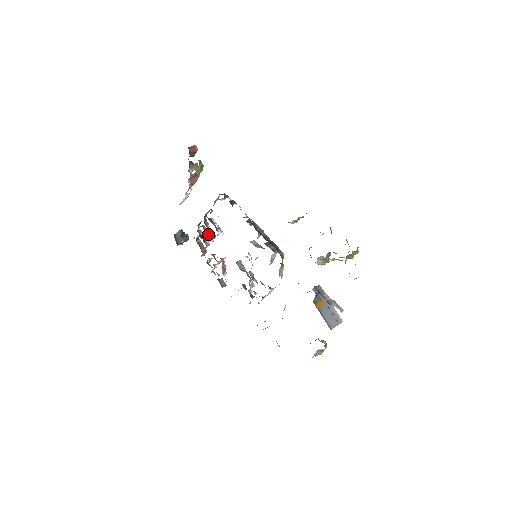
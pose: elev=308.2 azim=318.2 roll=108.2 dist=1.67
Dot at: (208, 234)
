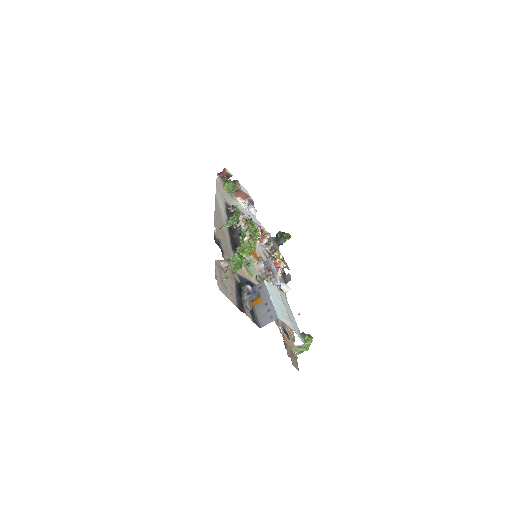
Dot at: (263, 237)
